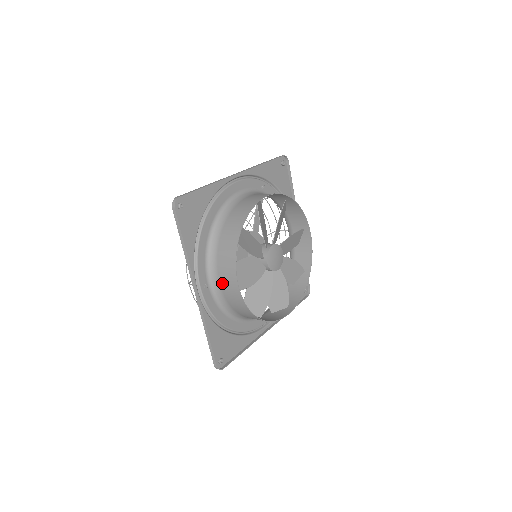
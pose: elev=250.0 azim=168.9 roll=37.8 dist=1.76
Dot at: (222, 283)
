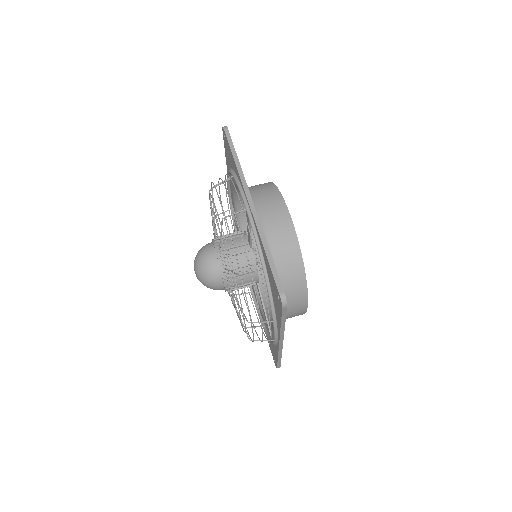
Dot at: (265, 215)
